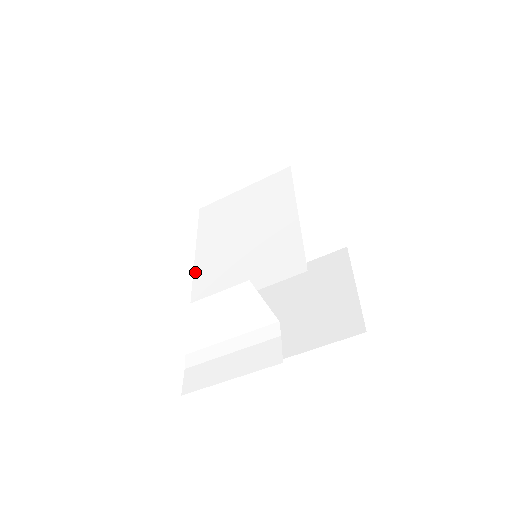
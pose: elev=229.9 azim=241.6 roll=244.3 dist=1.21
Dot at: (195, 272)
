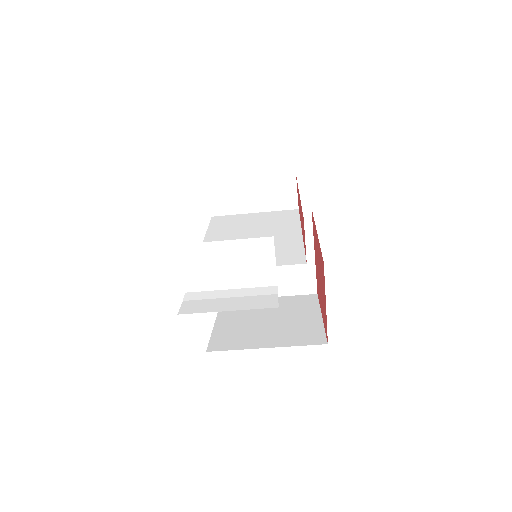
Dot at: occluded
